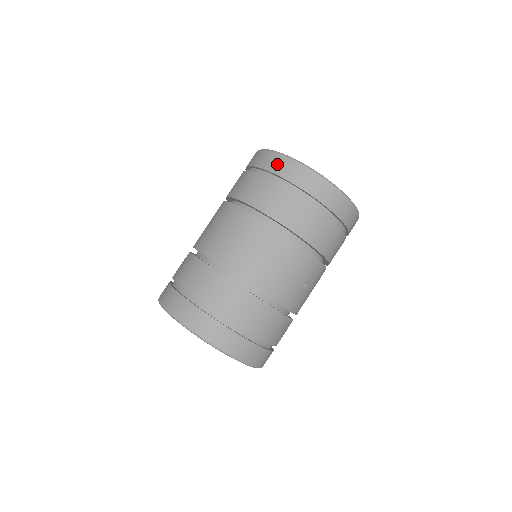
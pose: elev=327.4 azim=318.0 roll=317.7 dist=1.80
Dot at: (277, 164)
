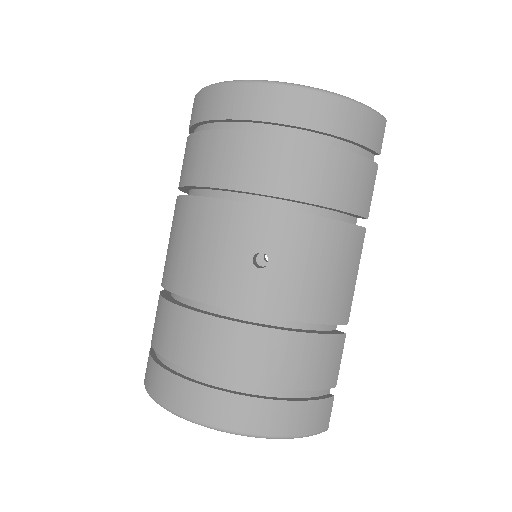
Dot at: occluded
